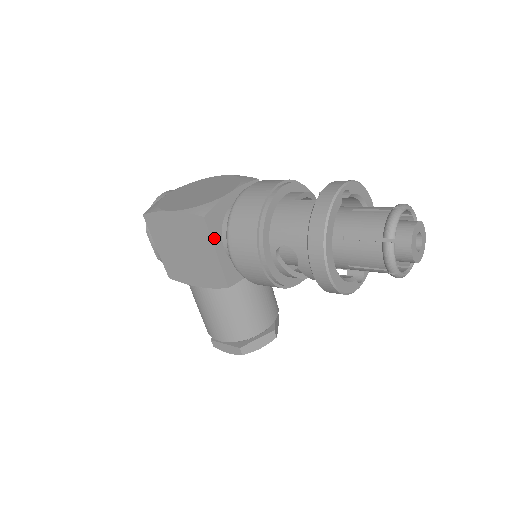
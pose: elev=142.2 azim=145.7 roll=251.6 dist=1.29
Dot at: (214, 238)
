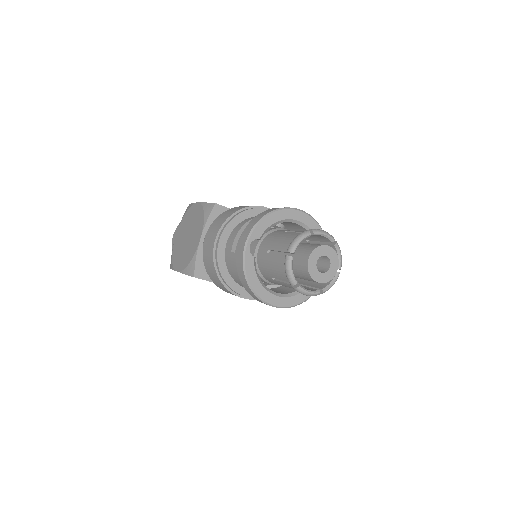
Dot at: occluded
